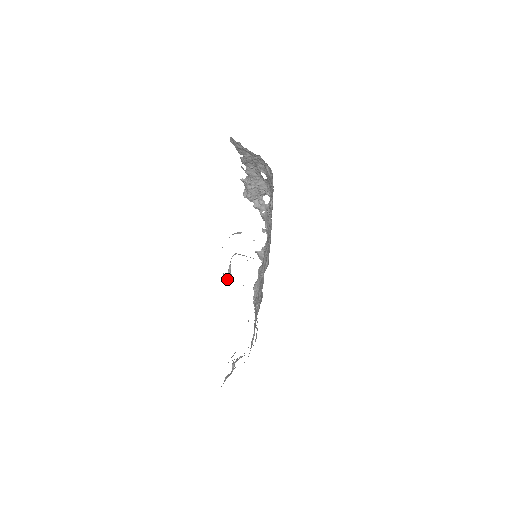
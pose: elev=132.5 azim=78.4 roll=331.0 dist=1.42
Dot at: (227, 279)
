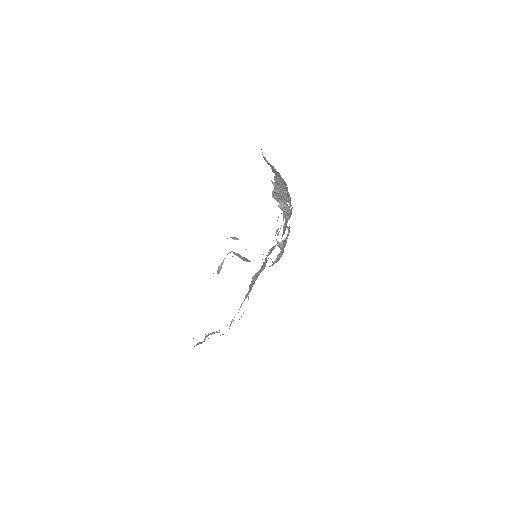
Dot at: (218, 270)
